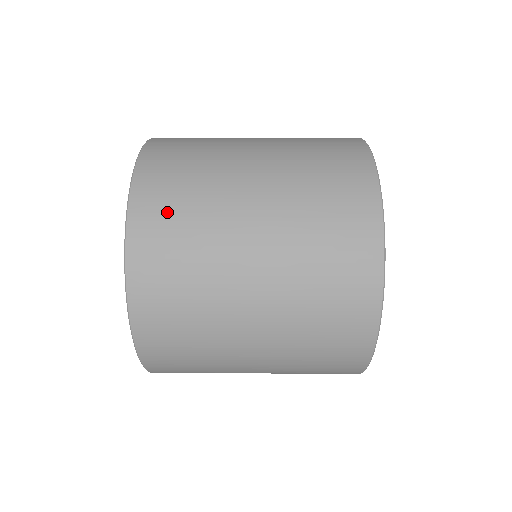
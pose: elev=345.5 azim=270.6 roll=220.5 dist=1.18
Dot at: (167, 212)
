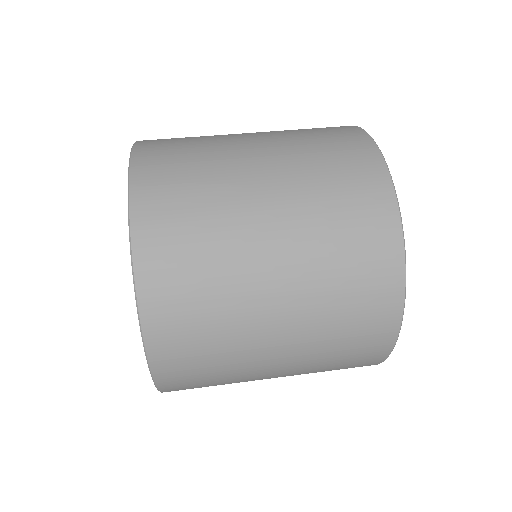
Dot at: (183, 314)
